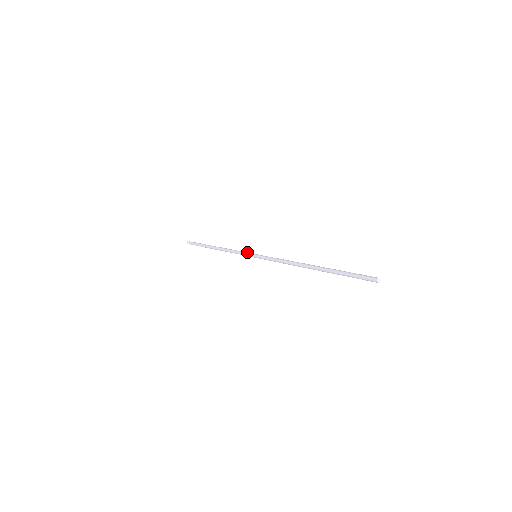
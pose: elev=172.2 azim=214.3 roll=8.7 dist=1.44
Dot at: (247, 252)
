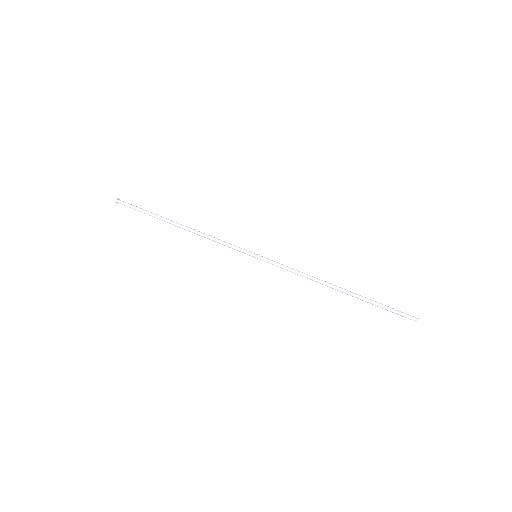
Dot at: (240, 248)
